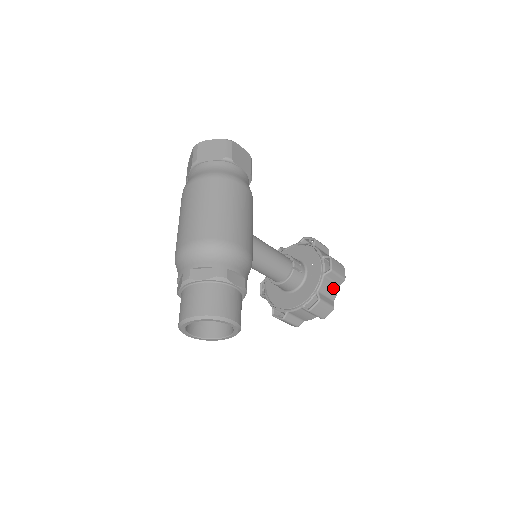
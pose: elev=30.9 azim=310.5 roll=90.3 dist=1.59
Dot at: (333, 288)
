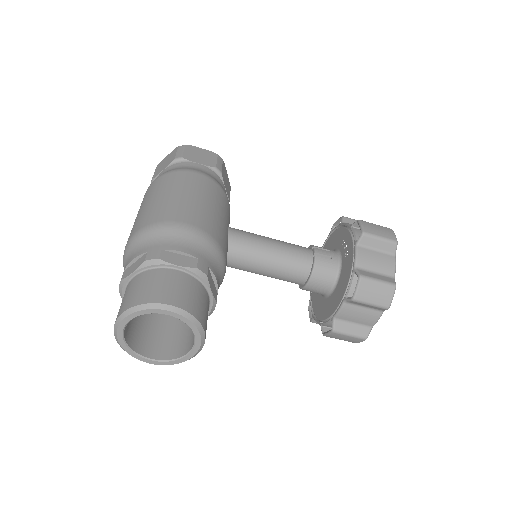
Dot at: (383, 260)
